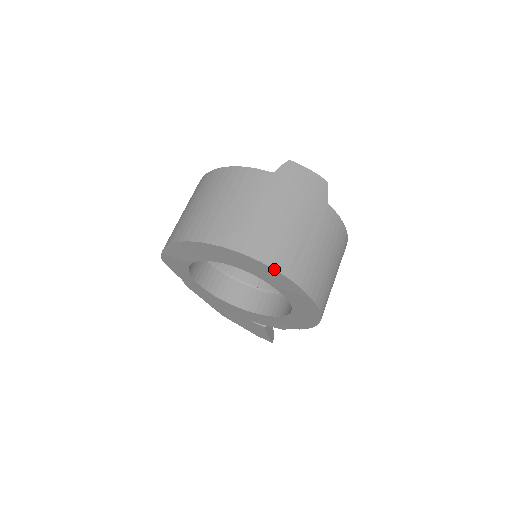
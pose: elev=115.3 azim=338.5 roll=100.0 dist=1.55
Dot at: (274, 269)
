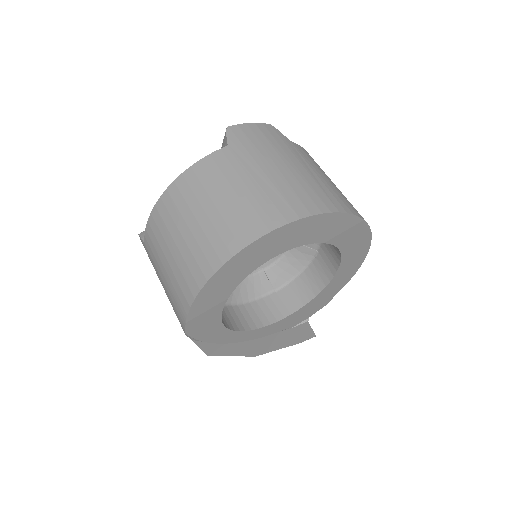
Dot at: (326, 213)
